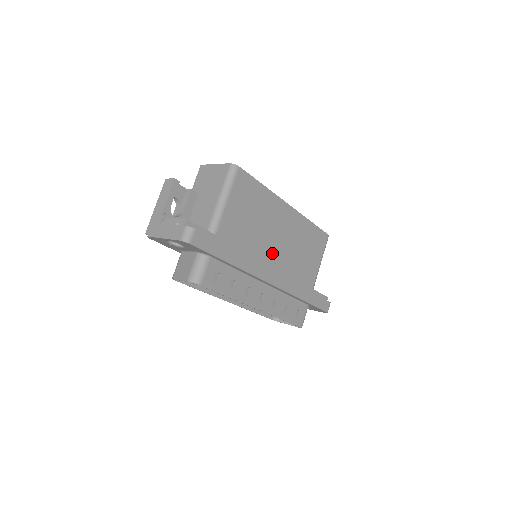
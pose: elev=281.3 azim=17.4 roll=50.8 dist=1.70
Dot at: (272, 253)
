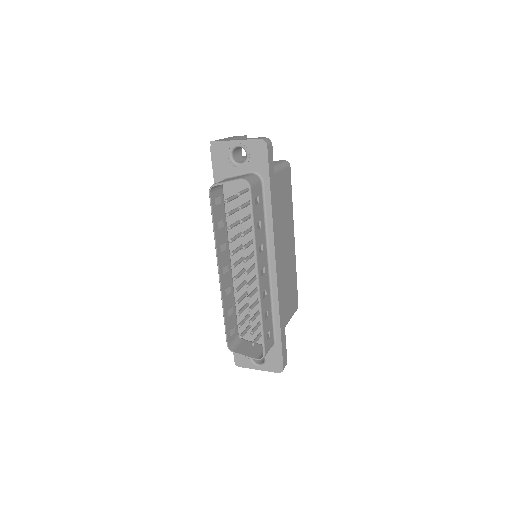
Dot at: occluded
